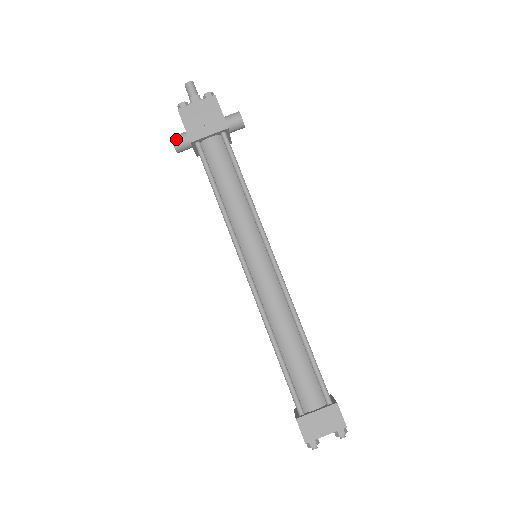
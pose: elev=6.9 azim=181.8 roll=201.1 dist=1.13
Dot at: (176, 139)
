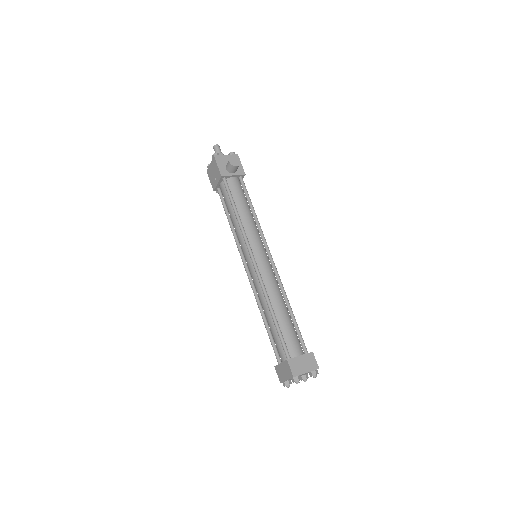
Dot at: occluded
